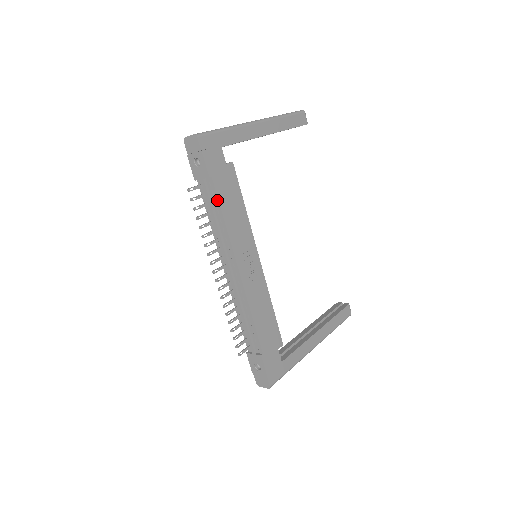
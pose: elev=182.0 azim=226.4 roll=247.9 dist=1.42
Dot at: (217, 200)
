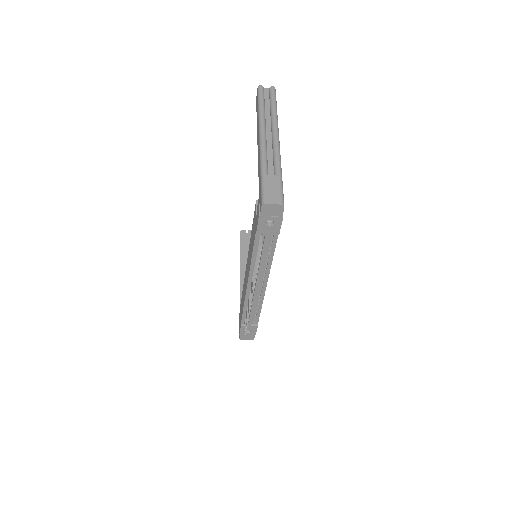
Dot at: (274, 247)
